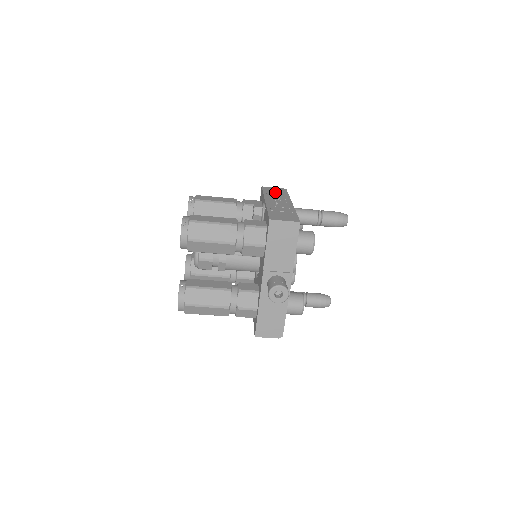
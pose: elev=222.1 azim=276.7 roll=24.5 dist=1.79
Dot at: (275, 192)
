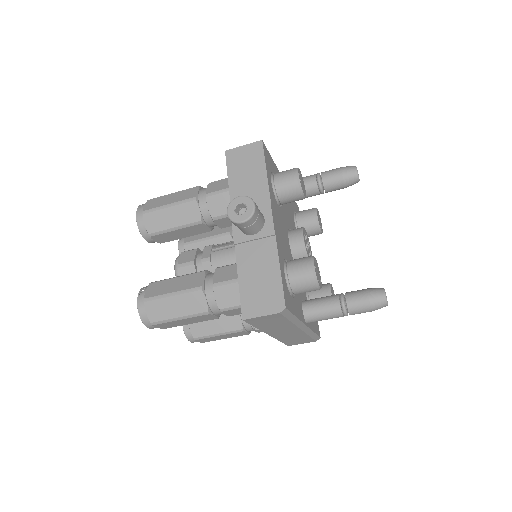
Dot at: occluded
